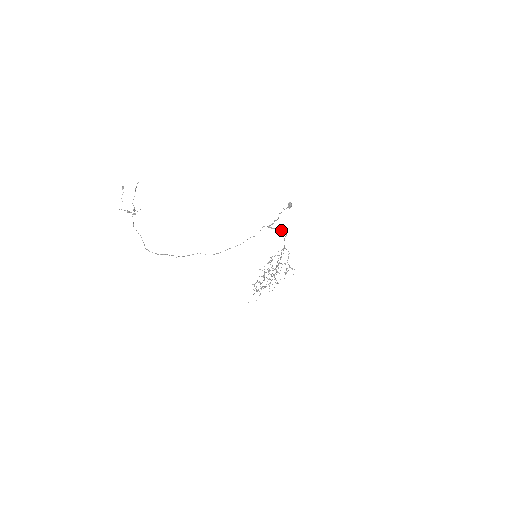
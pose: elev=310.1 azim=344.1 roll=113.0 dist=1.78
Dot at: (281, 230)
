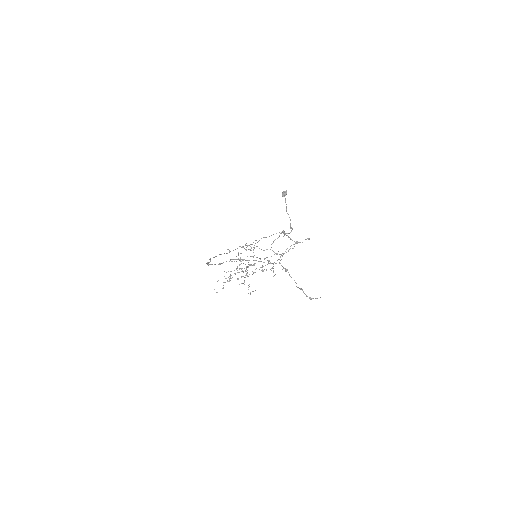
Dot at: (291, 239)
